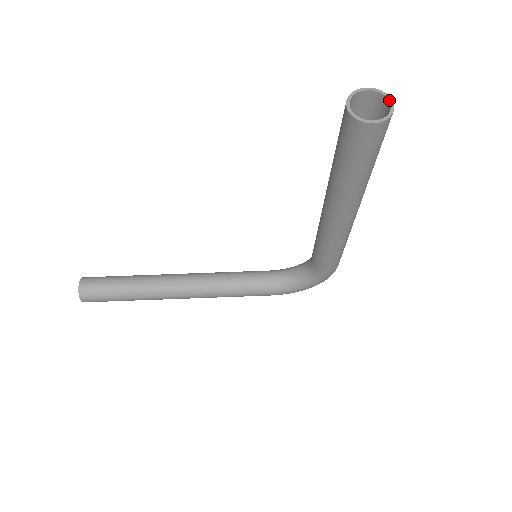
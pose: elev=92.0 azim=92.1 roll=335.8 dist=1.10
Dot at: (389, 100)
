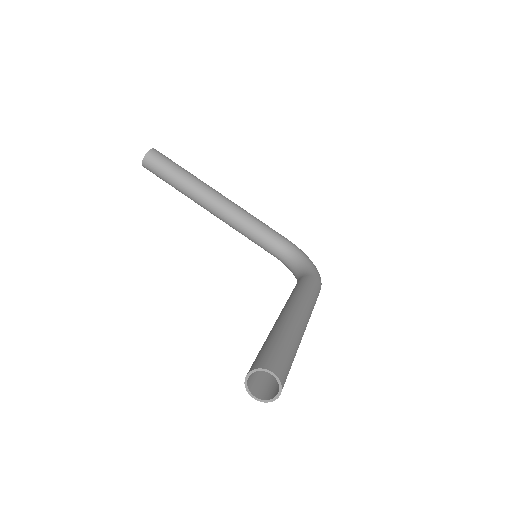
Dot at: (278, 392)
